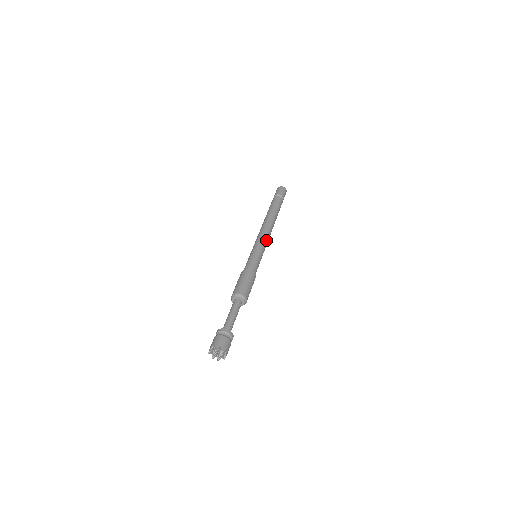
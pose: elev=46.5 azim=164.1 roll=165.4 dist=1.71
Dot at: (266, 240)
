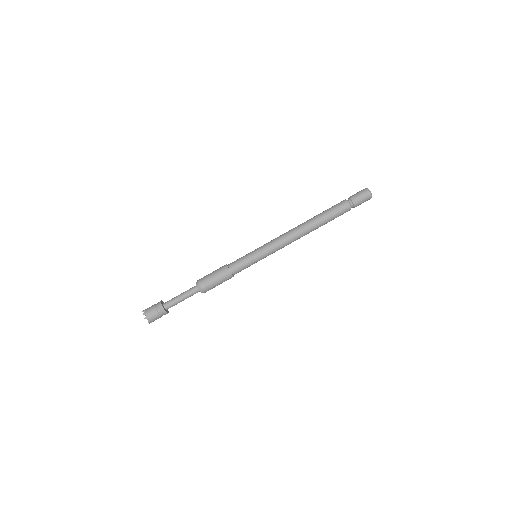
Dot at: (278, 246)
